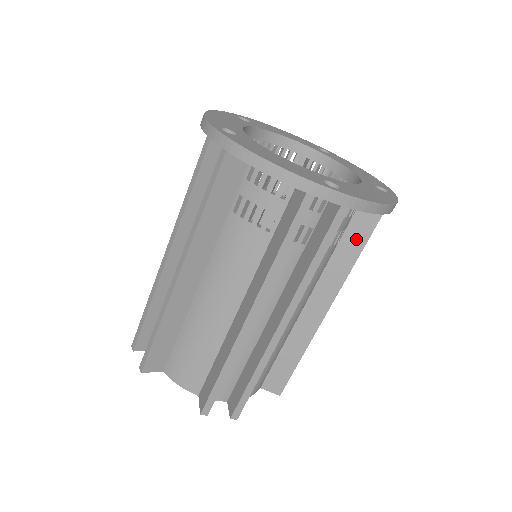
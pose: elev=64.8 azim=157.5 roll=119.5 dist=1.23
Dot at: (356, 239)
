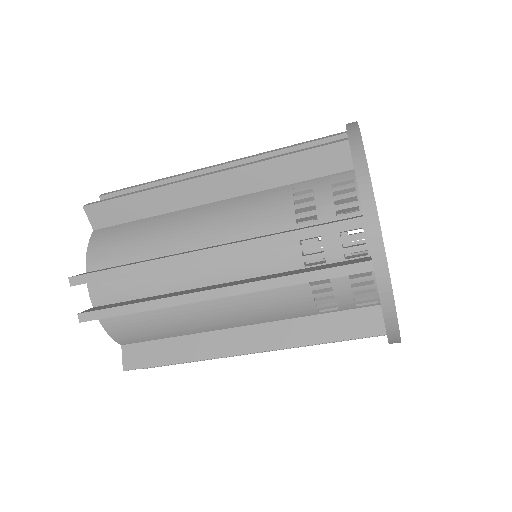
Dot at: occluded
